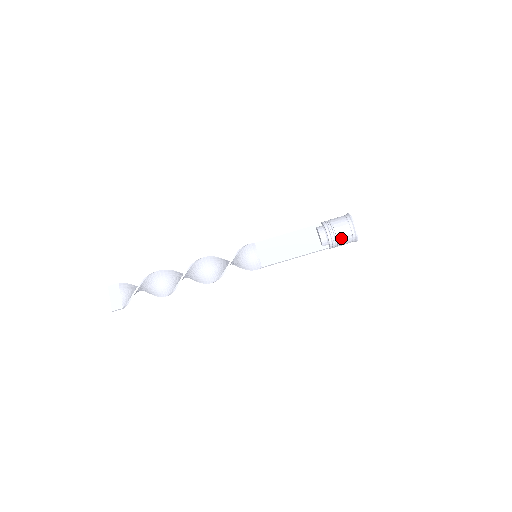
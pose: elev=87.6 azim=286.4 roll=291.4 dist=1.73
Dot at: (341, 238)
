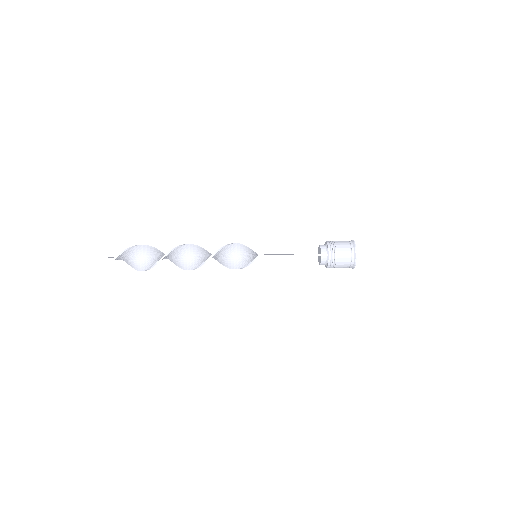
Dot at: (340, 246)
